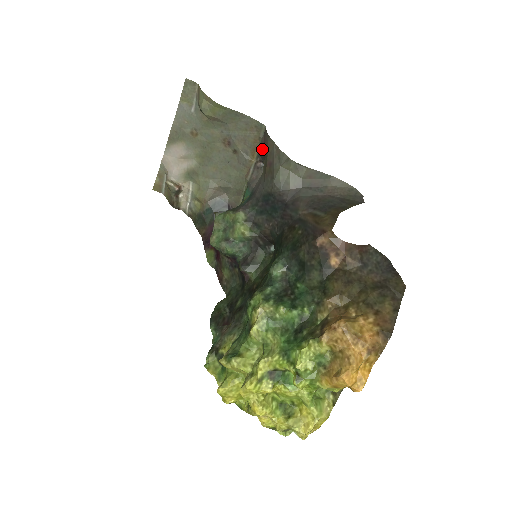
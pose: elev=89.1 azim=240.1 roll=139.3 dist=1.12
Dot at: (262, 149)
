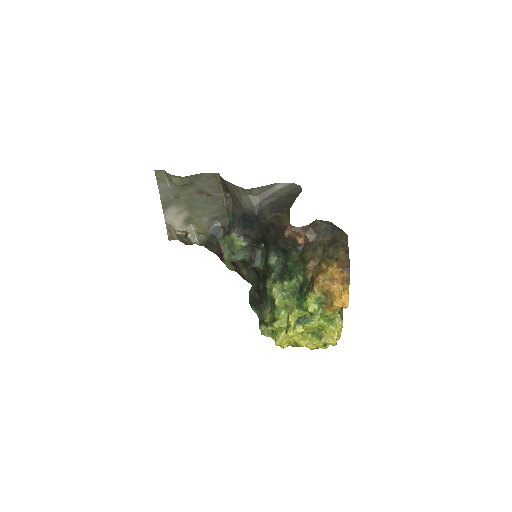
Dot at: (224, 187)
